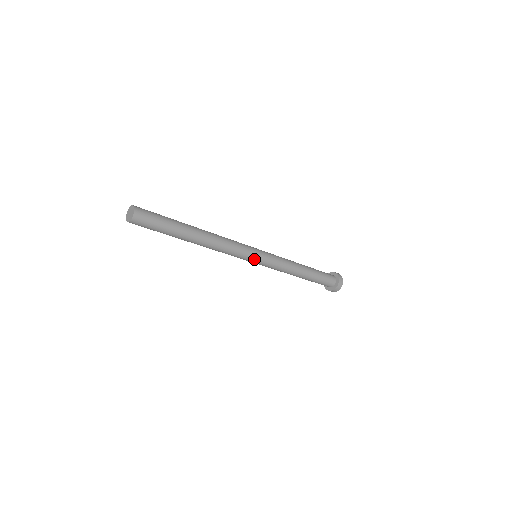
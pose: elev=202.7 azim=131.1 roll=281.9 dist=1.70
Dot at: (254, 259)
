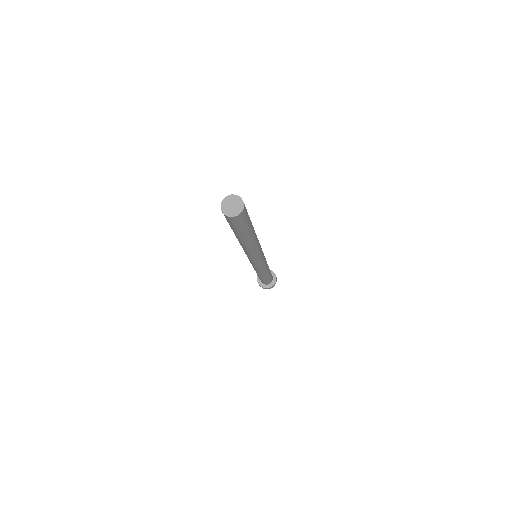
Dot at: (253, 262)
